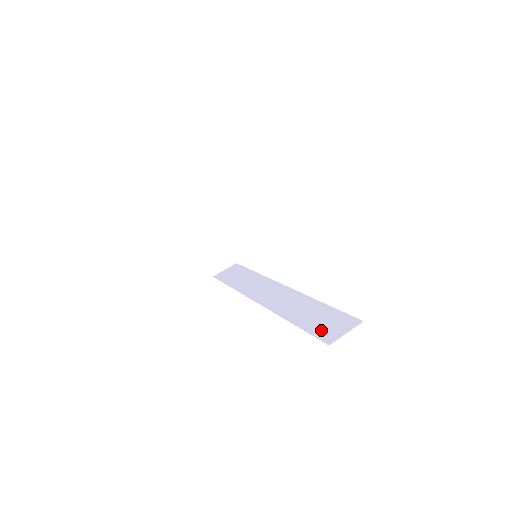
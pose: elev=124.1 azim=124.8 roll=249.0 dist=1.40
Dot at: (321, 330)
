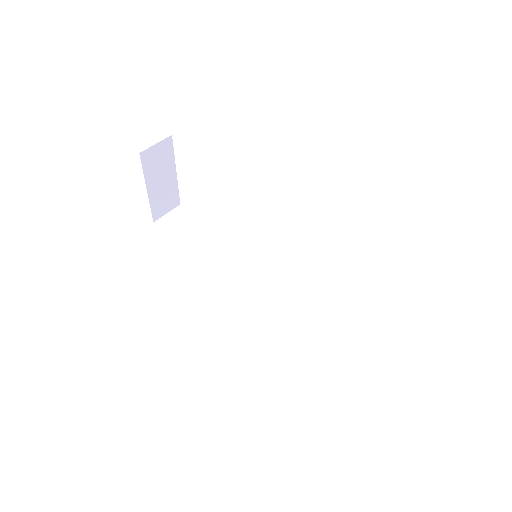
Dot at: (335, 365)
